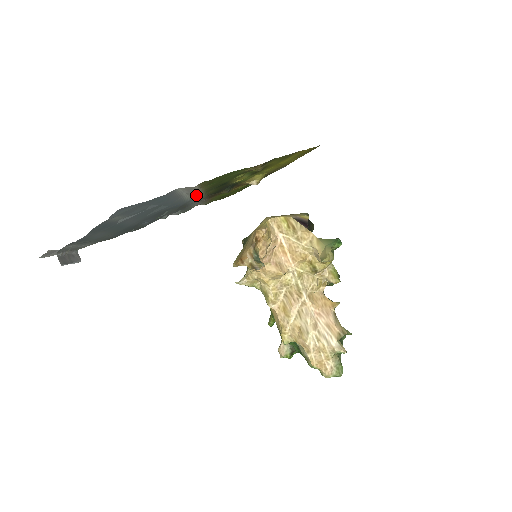
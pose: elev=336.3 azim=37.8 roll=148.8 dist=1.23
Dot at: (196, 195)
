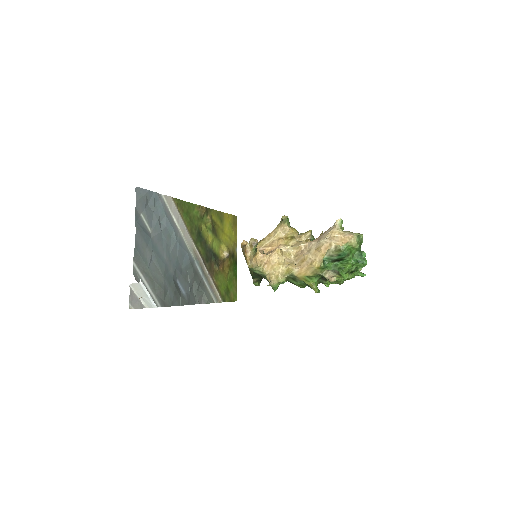
Dot at: (189, 240)
